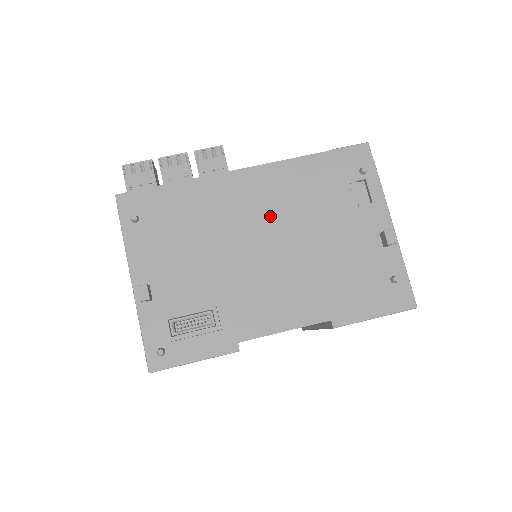
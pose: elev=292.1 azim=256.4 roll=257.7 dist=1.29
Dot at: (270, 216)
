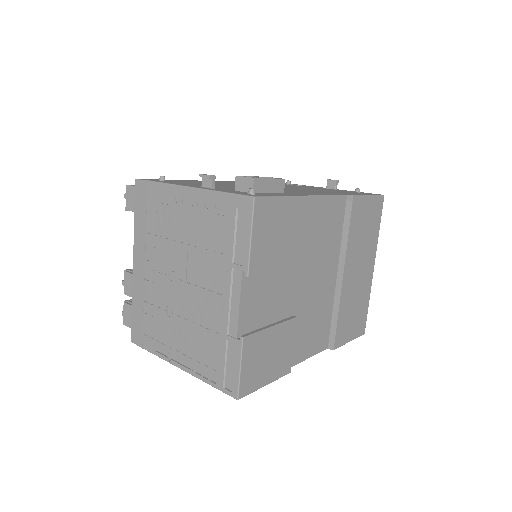
Dot at: occluded
